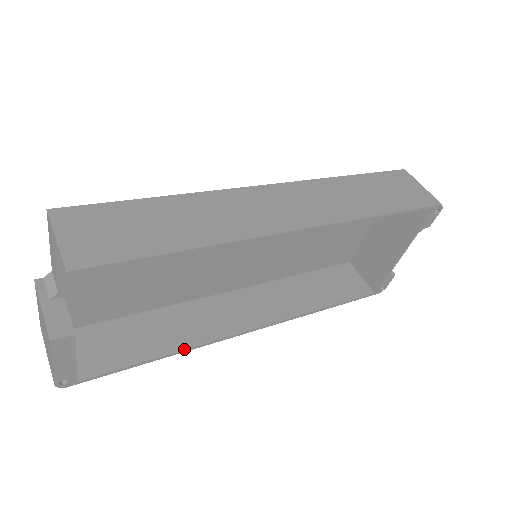
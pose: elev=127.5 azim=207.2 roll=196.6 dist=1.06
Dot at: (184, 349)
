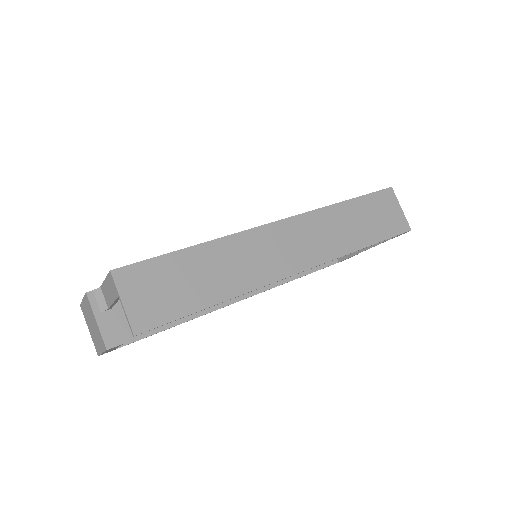
Dot at: (190, 319)
